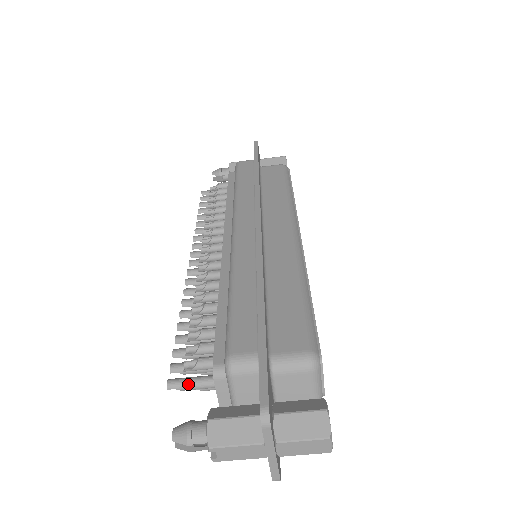
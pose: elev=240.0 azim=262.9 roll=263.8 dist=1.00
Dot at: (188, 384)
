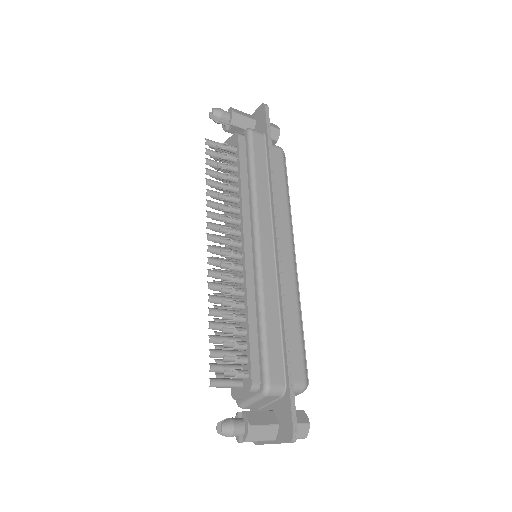
Dot at: (225, 386)
